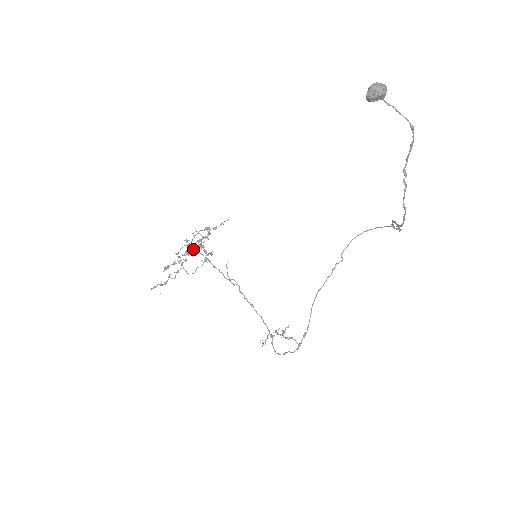
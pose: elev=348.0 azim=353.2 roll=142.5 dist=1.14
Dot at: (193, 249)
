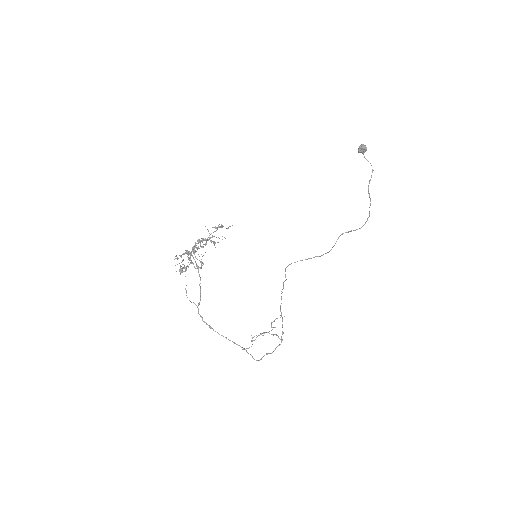
Dot at: occluded
